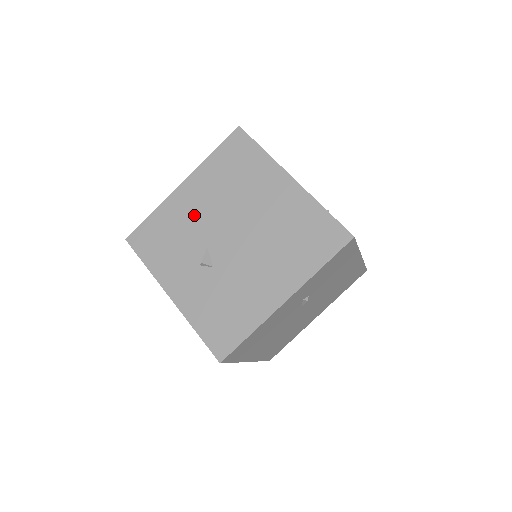
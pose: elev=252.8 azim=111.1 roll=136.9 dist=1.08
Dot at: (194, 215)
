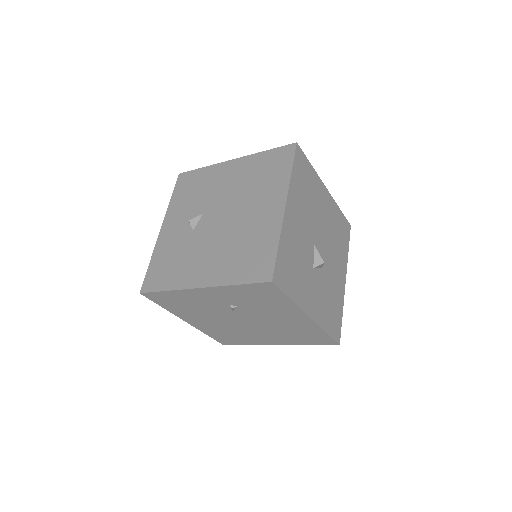
Dot at: (218, 187)
